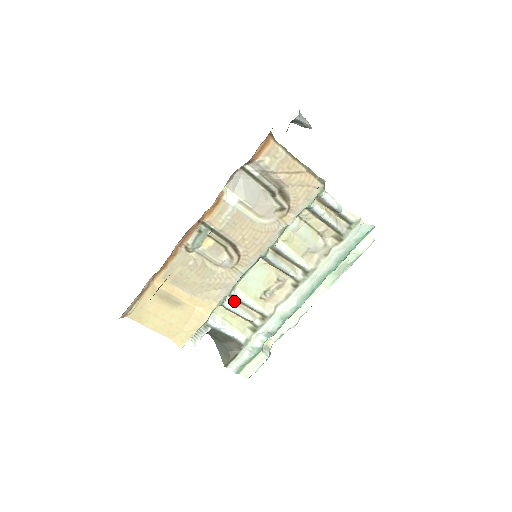
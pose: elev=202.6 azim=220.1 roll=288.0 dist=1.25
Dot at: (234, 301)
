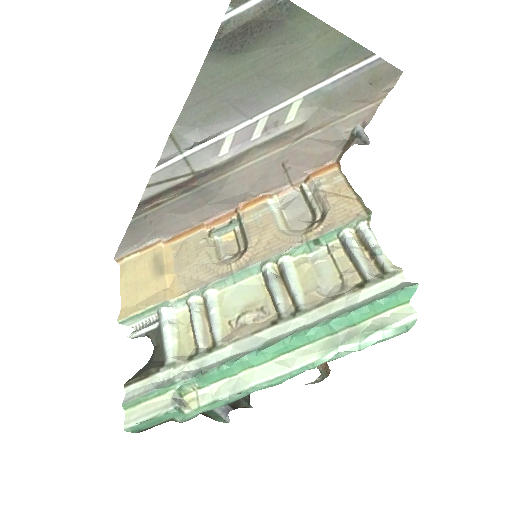
Dot at: (203, 311)
